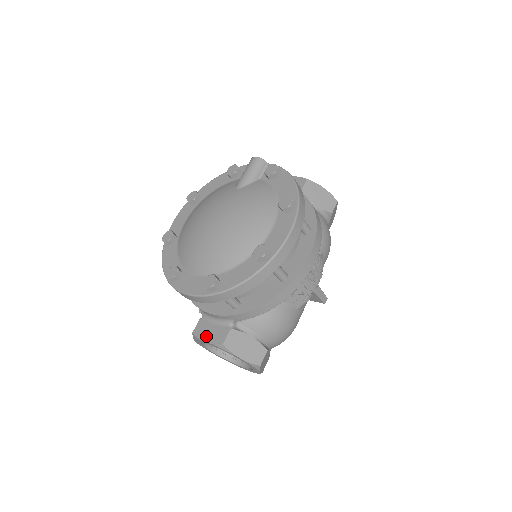
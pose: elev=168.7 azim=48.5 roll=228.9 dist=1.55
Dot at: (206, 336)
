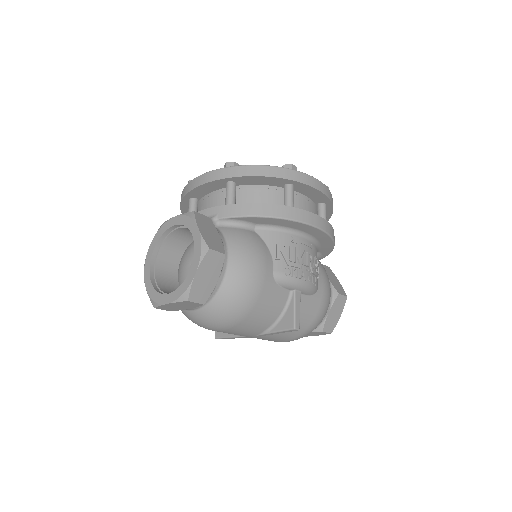
Dot at: occluded
